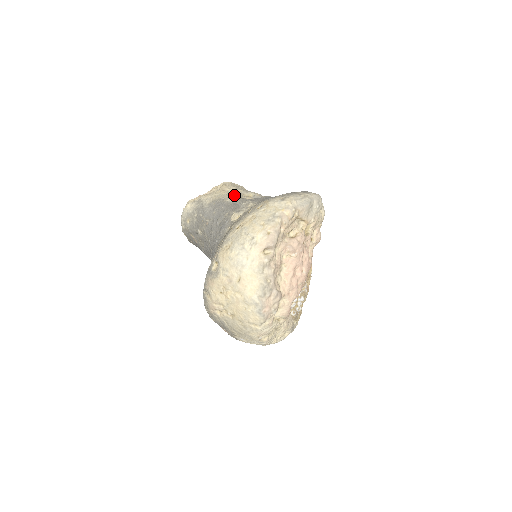
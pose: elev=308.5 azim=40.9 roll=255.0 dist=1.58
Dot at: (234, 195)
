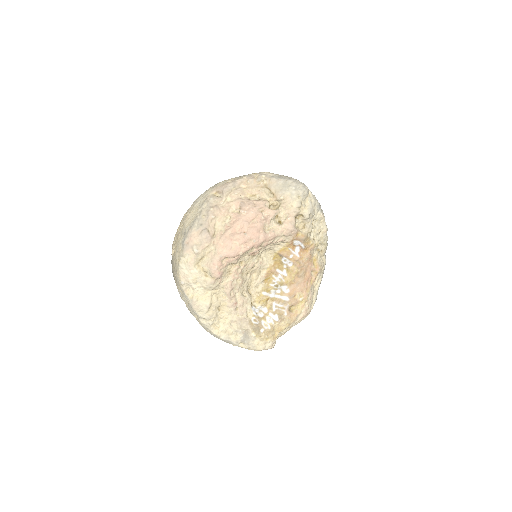
Dot at: occluded
